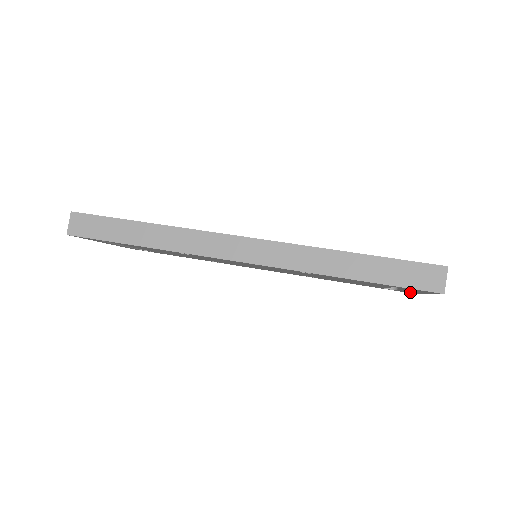
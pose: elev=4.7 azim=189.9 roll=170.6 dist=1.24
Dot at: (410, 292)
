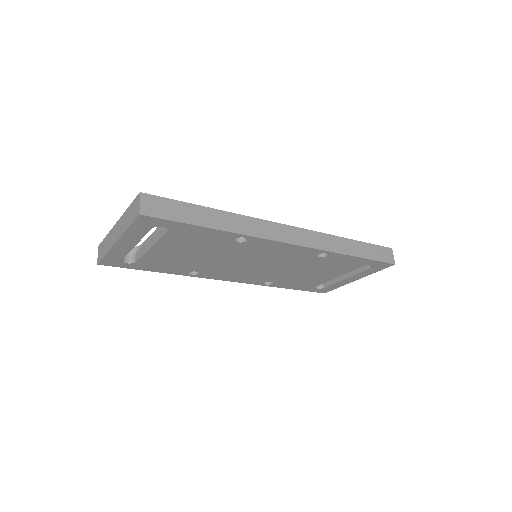
Dot at: (332, 288)
